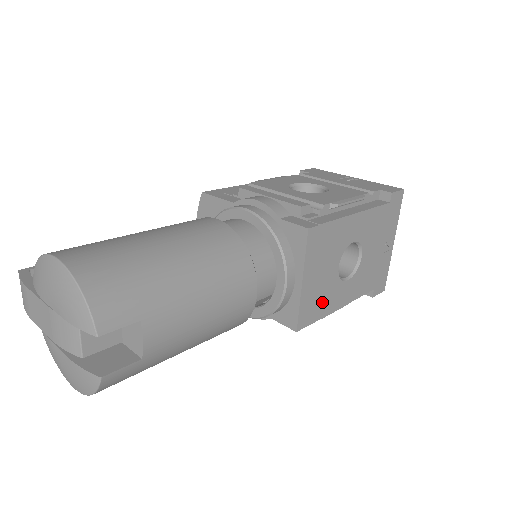
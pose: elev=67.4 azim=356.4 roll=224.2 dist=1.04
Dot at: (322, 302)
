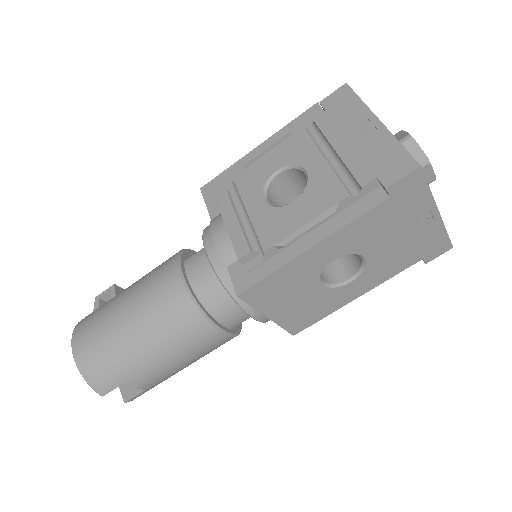
Dot at: (317, 309)
